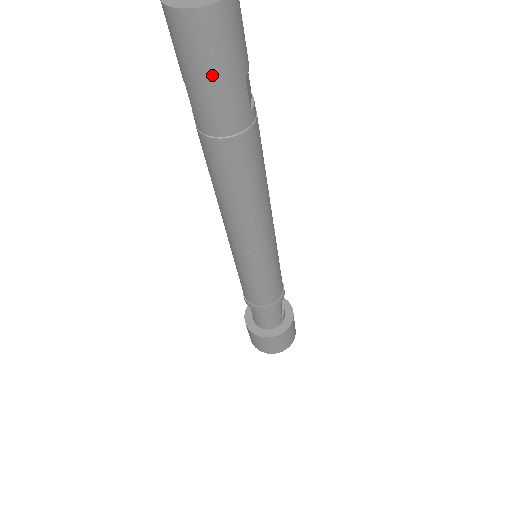
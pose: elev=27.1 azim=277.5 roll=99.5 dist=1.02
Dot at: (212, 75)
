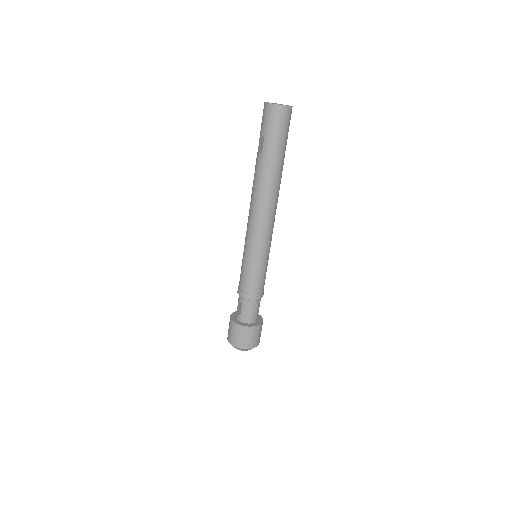
Dot at: (281, 132)
